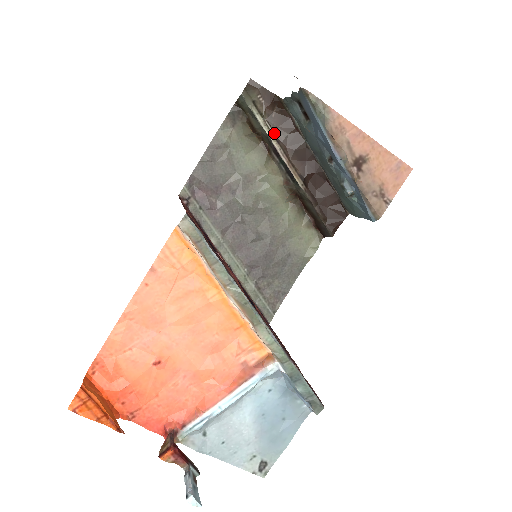
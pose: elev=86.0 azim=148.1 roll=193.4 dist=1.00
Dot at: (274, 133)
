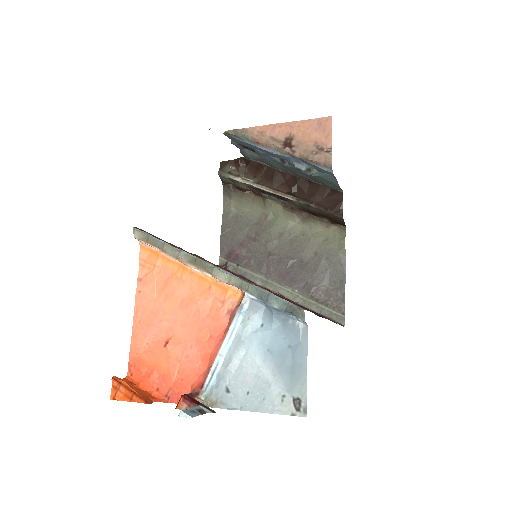
Dot at: (254, 181)
